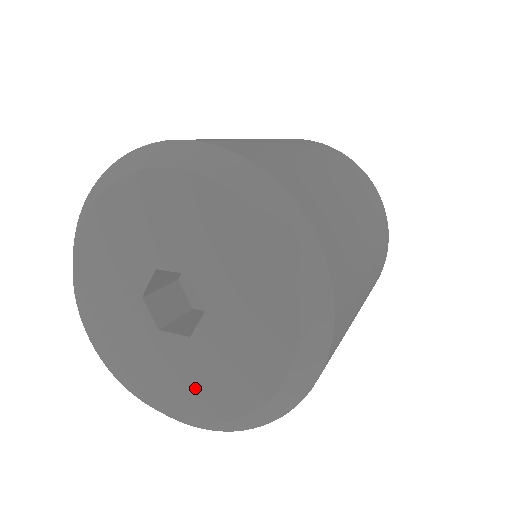
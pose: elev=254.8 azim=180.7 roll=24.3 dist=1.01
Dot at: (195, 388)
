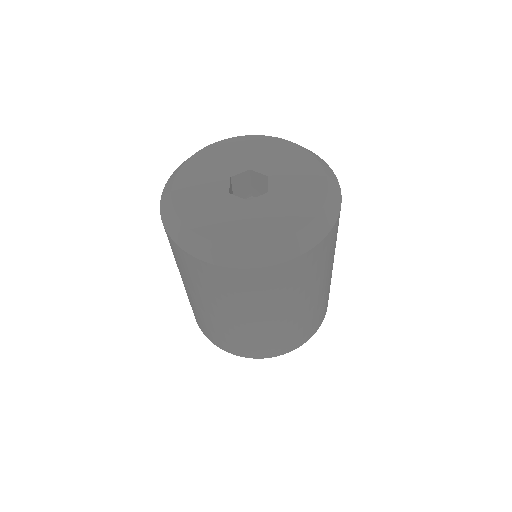
Dot at: (231, 224)
